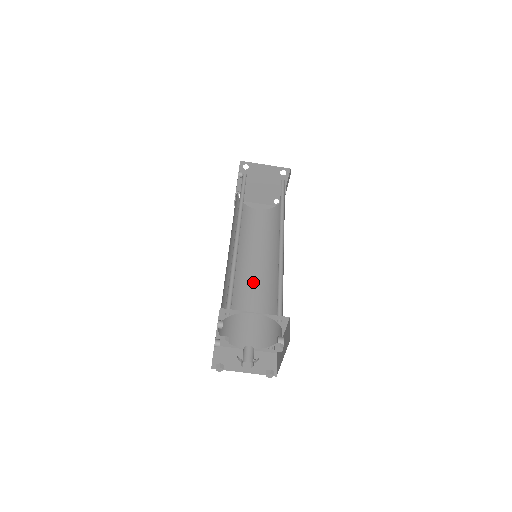
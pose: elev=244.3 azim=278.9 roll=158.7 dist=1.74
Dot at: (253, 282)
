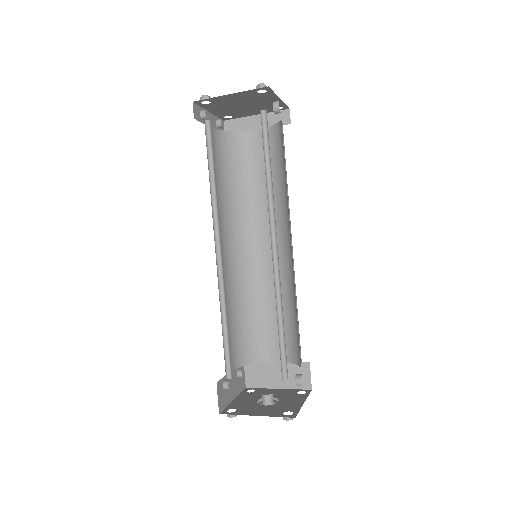
Dot at: (269, 268)
